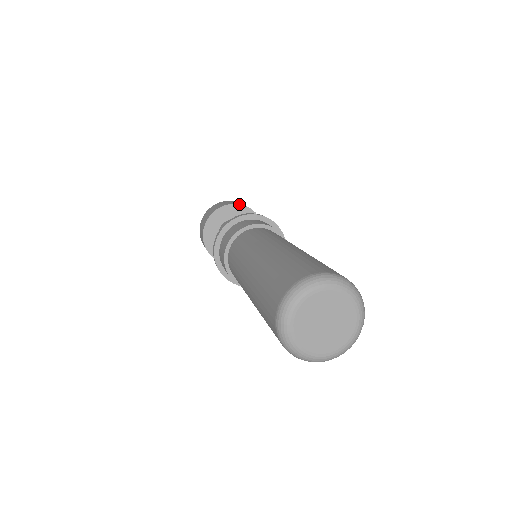
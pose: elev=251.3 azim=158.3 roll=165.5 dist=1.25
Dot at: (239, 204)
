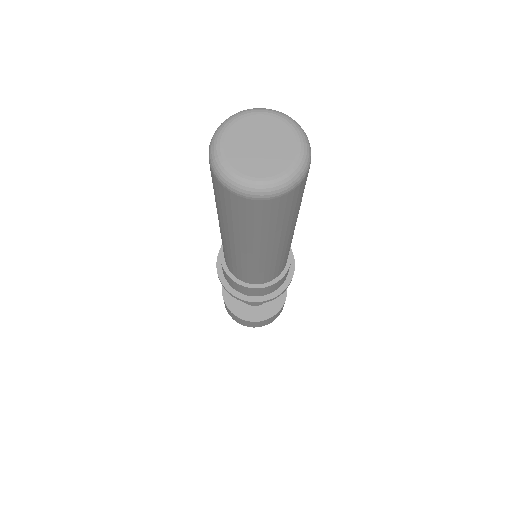
Dot at: occluded
